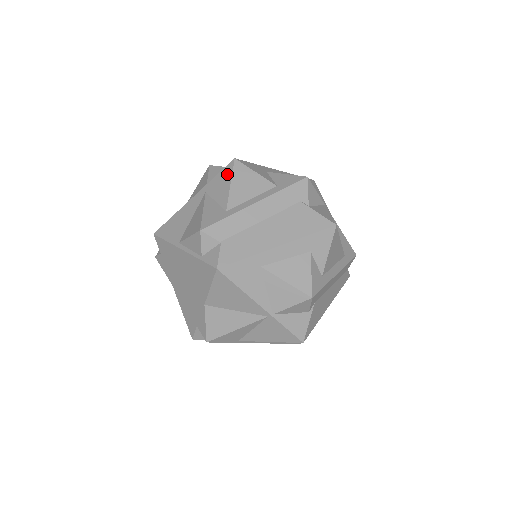
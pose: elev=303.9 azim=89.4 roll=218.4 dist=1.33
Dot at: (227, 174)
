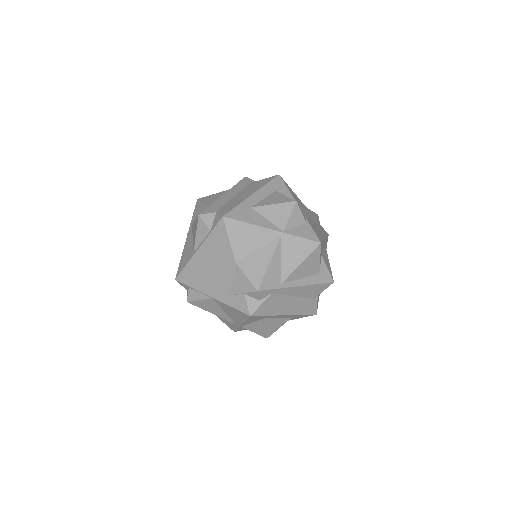
Dot at: (198, 205)
